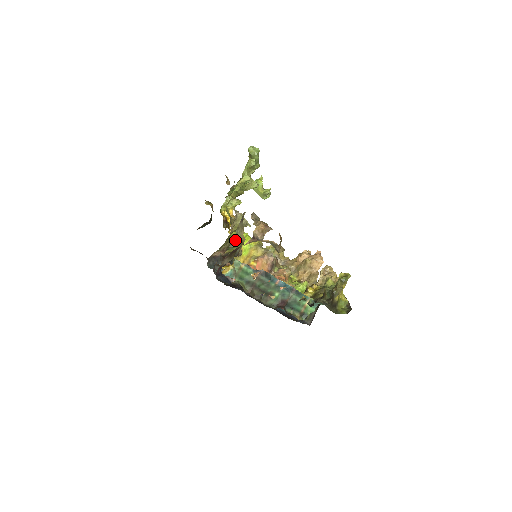
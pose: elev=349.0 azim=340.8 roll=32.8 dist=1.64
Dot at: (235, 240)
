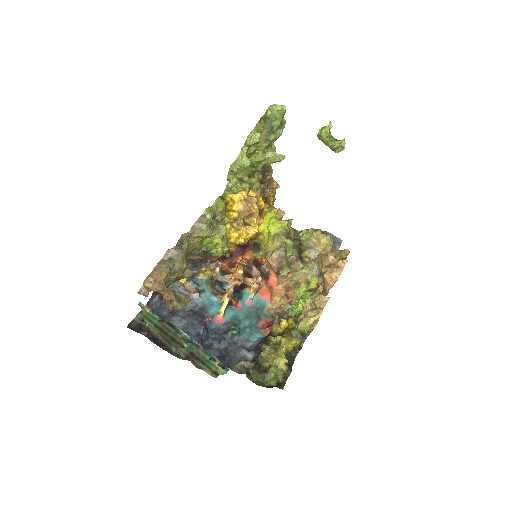
Dot at: occluded
